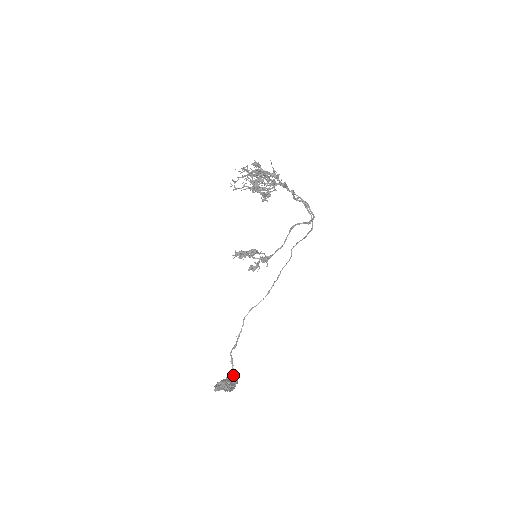
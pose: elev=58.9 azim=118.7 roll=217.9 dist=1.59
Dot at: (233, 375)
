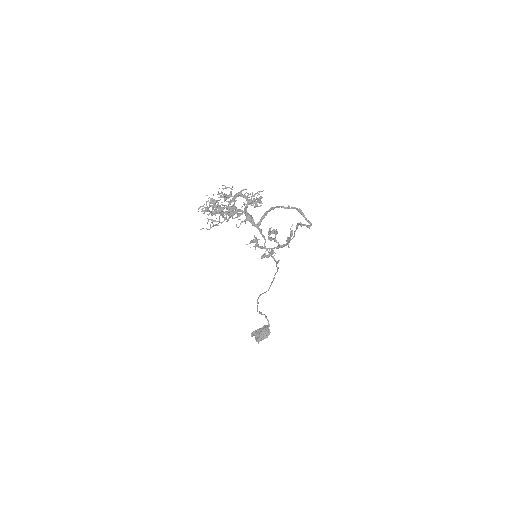
Dot at: (266, 328)
